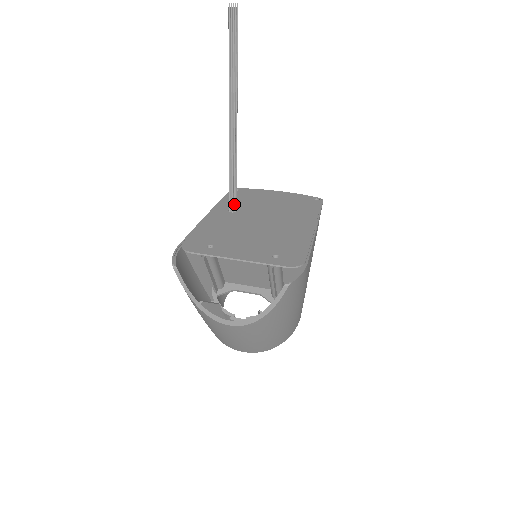
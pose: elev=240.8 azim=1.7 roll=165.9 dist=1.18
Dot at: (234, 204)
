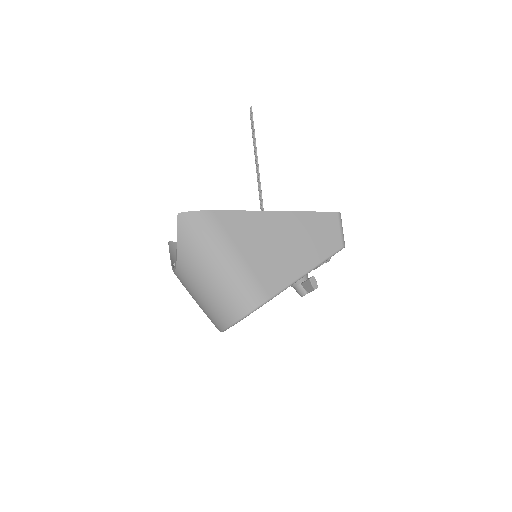
Dot at: occluded
